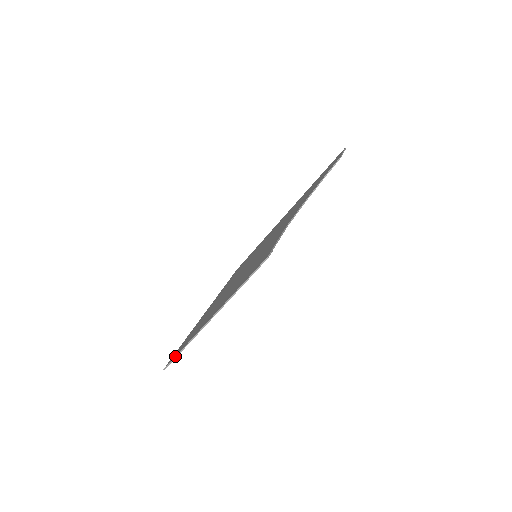
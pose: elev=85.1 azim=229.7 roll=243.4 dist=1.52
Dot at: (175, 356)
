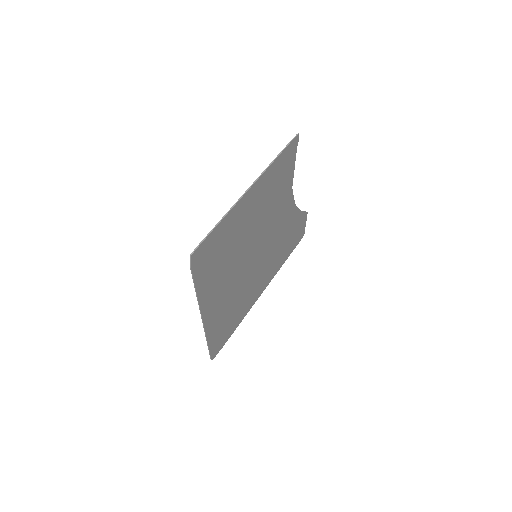
Dot at: (208, 233)
